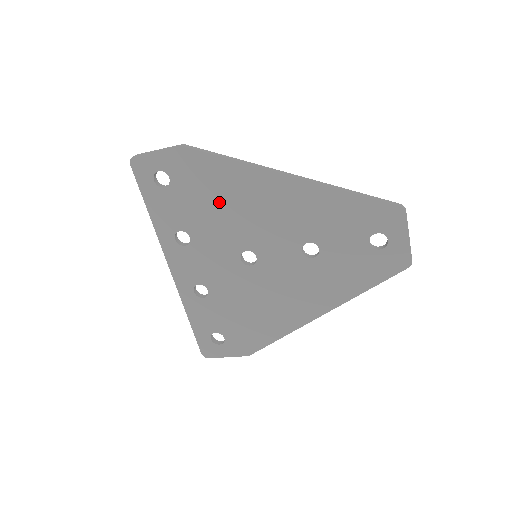
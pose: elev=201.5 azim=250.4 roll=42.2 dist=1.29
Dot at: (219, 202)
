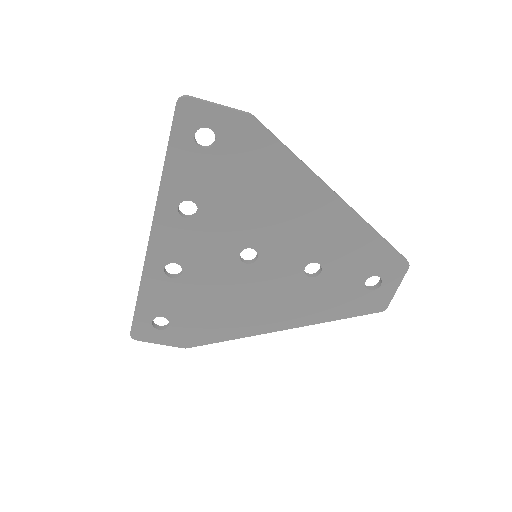
Dot at: (255, 190)
